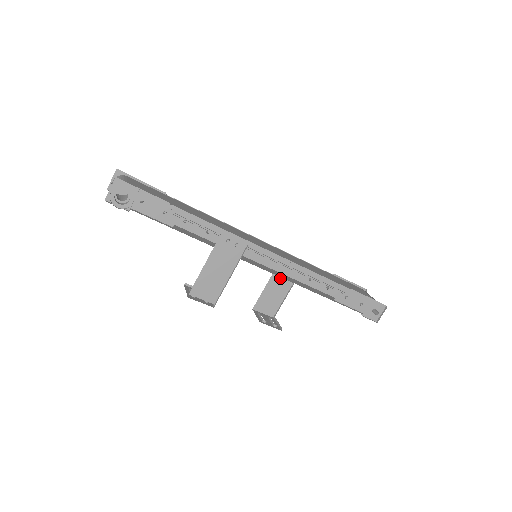
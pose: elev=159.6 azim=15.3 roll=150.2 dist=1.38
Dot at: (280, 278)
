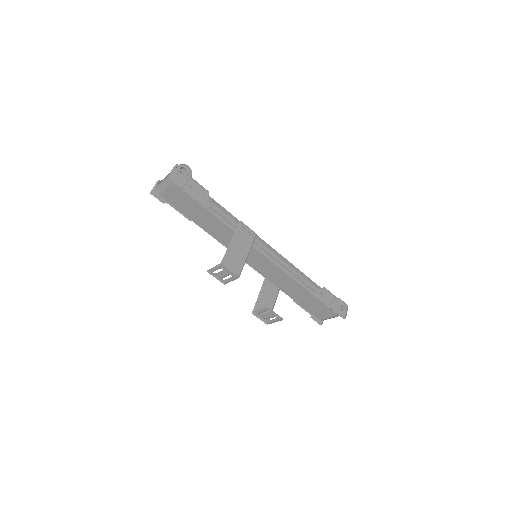
Dot at: (267, 290)
